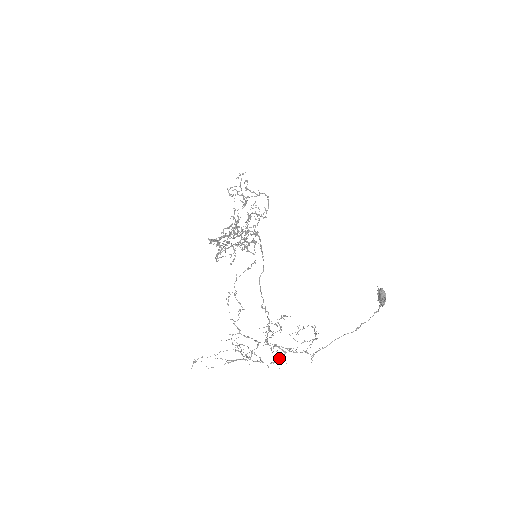
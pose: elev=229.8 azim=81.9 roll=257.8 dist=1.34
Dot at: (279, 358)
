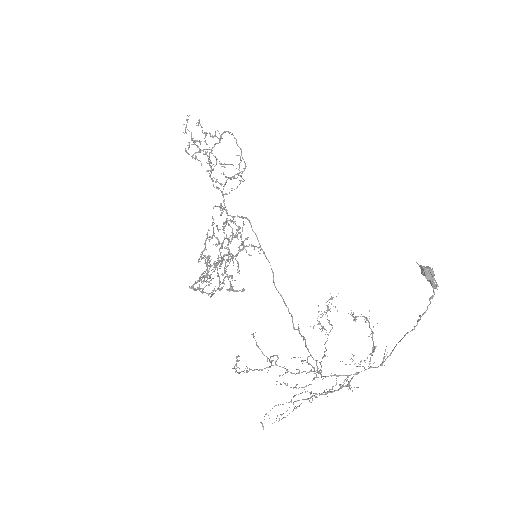
Dot at: occluded
